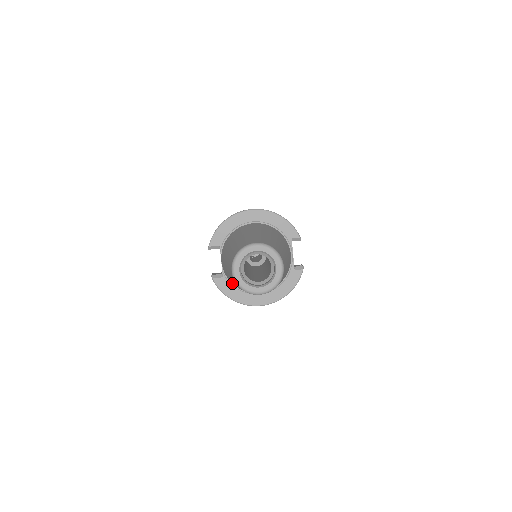
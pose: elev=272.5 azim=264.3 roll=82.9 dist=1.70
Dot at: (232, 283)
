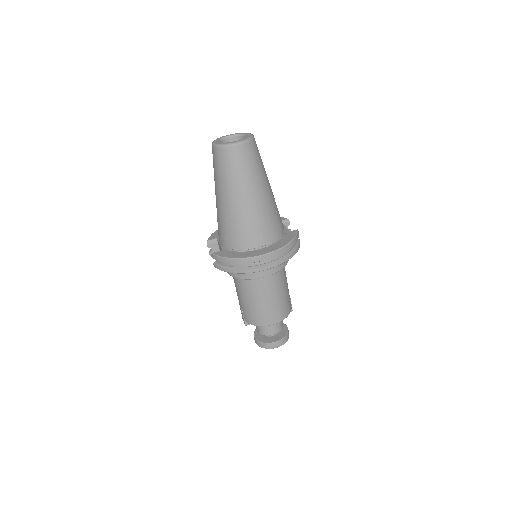
Dot at: (231, 248)
